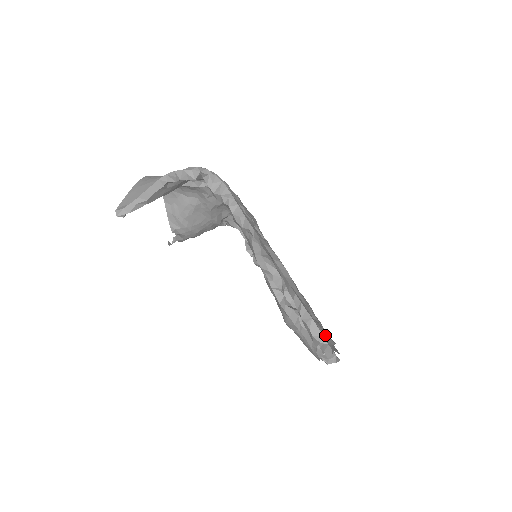
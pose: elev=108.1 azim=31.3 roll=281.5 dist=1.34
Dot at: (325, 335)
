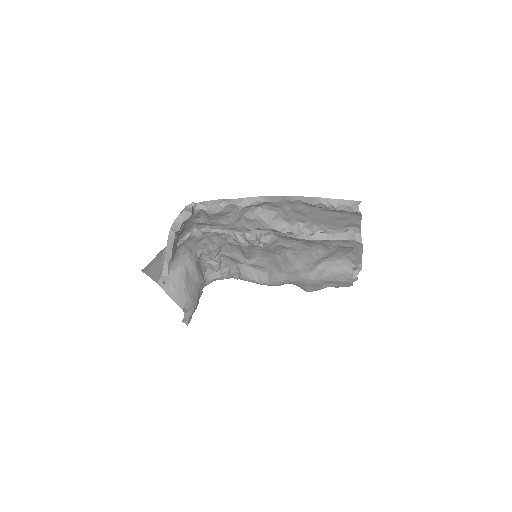
Dot at: occluded
